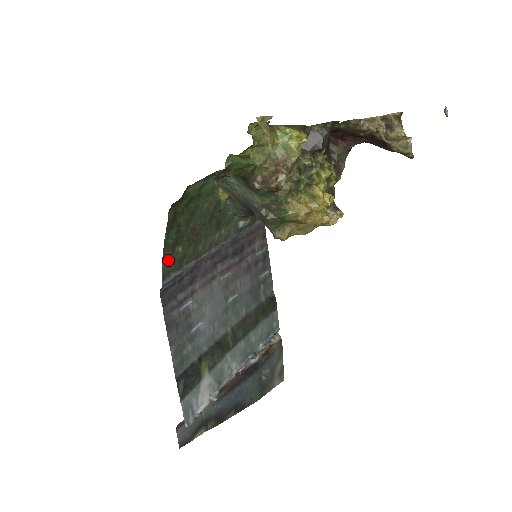
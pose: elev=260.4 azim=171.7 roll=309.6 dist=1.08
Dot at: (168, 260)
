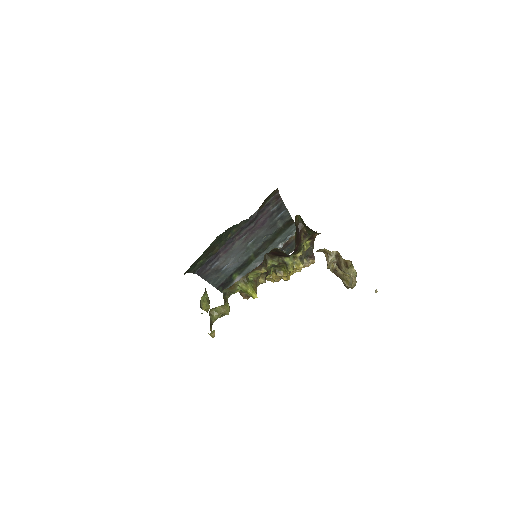
Dot at: (194, 269)
